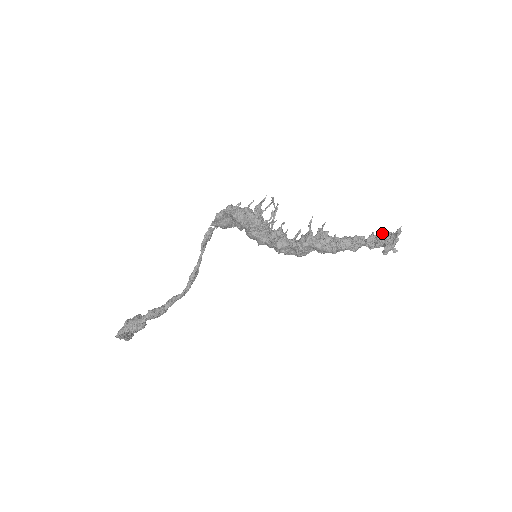
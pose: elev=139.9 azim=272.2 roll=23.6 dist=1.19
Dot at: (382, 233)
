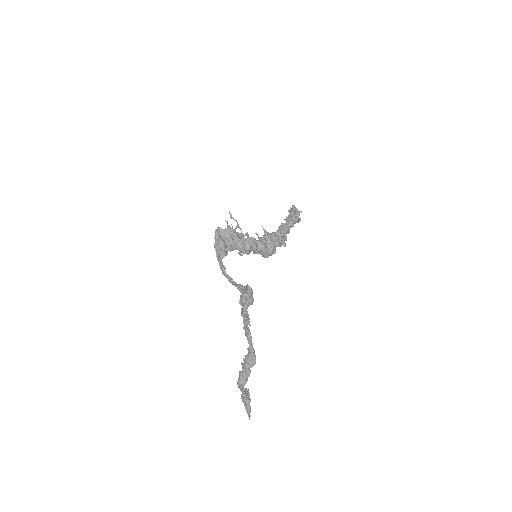
Dot at: (288, 218)
